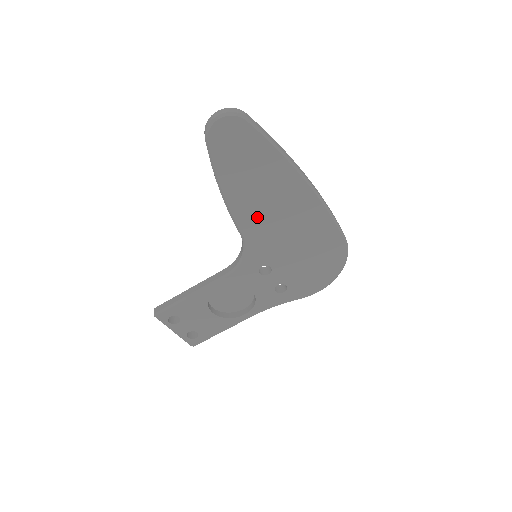
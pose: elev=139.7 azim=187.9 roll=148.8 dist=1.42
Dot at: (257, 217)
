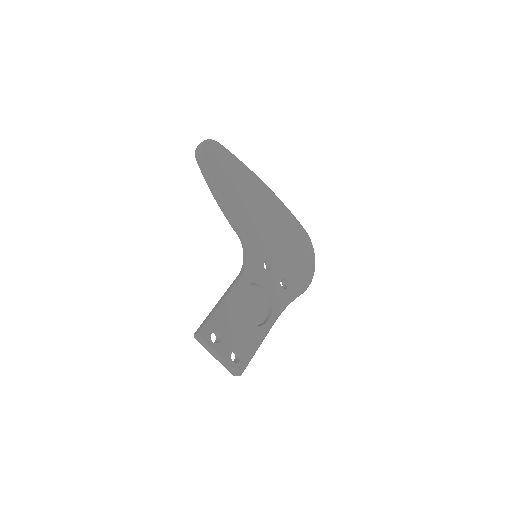
Dot at: (247, 215)
